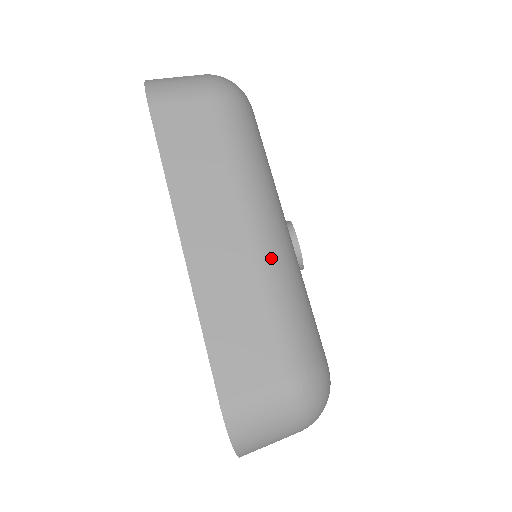
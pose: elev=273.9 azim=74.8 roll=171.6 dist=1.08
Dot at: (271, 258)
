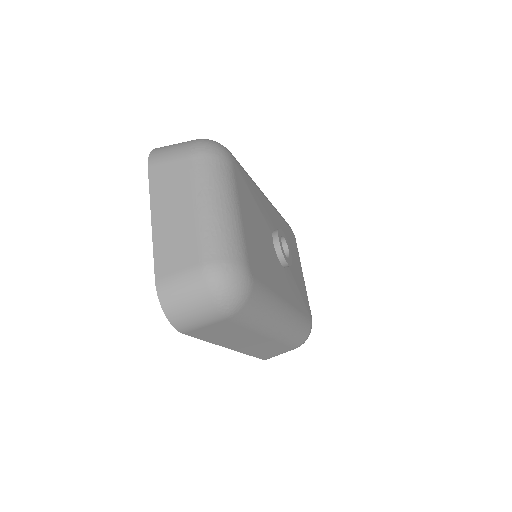
Dot at: (282, 335)
